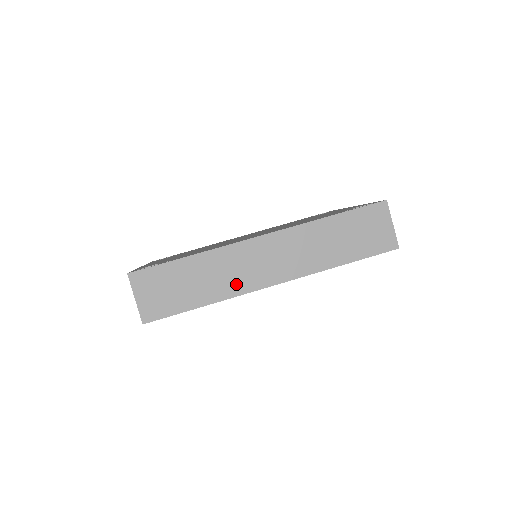
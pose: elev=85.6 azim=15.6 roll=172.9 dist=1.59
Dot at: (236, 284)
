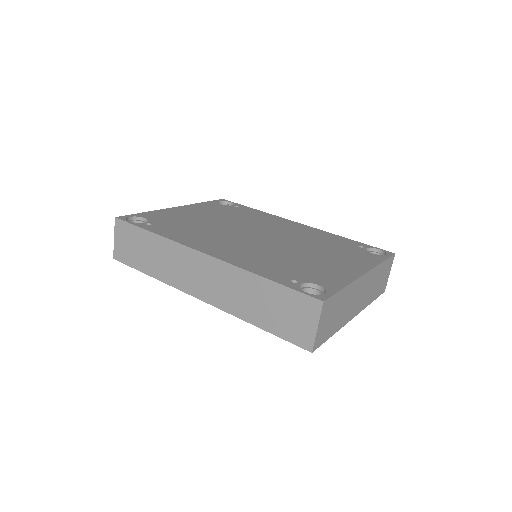
Dot at: (174, 277)
